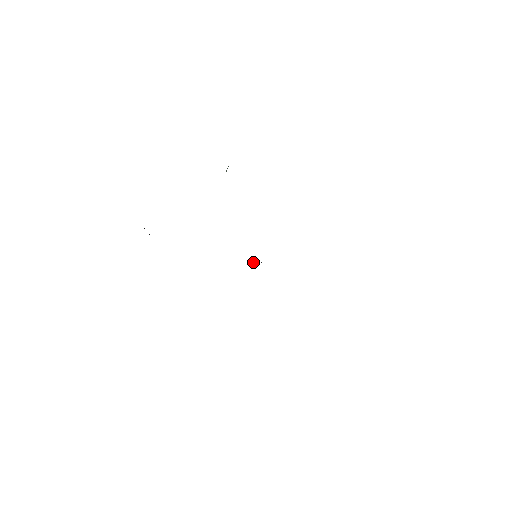
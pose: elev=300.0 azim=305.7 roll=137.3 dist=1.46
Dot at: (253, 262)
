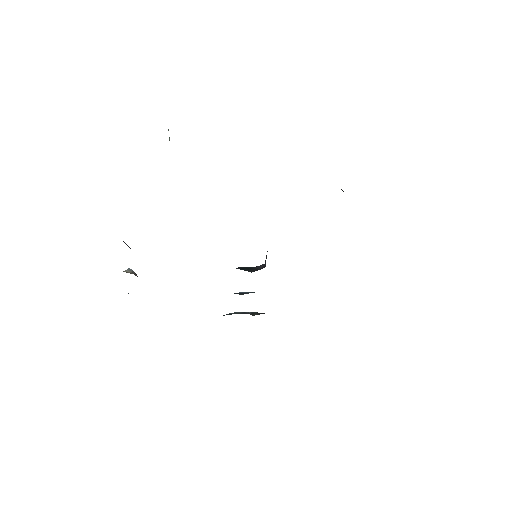
Dot at: (257, 268)
